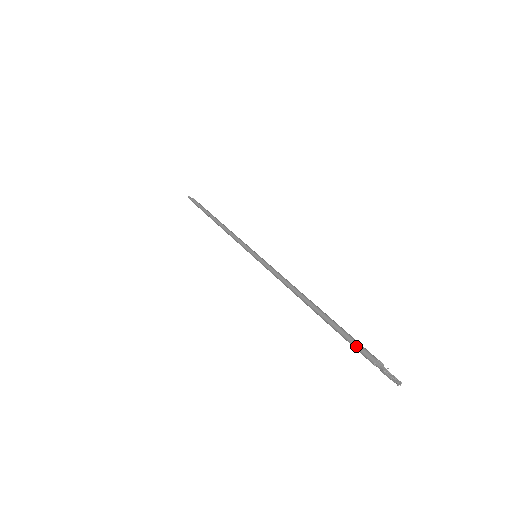
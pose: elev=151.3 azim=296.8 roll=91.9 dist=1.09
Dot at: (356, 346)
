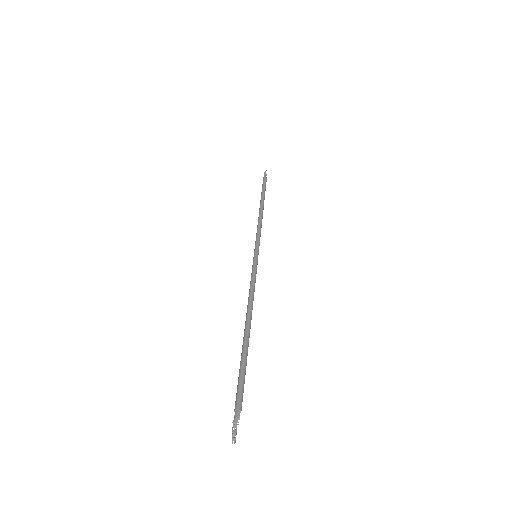
Dot at: (237, 386)
